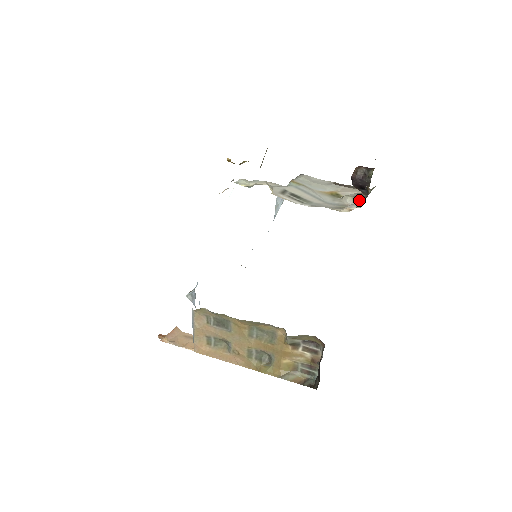
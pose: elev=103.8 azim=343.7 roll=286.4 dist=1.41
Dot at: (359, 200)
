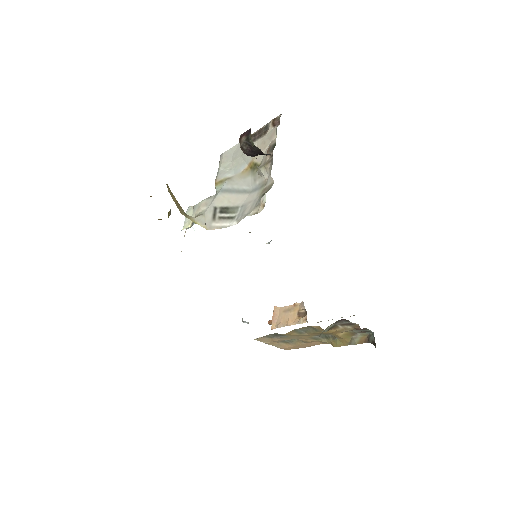
Dot at: (269, 169)
